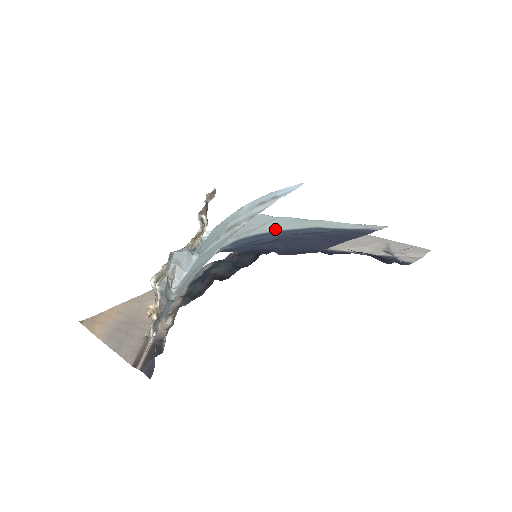
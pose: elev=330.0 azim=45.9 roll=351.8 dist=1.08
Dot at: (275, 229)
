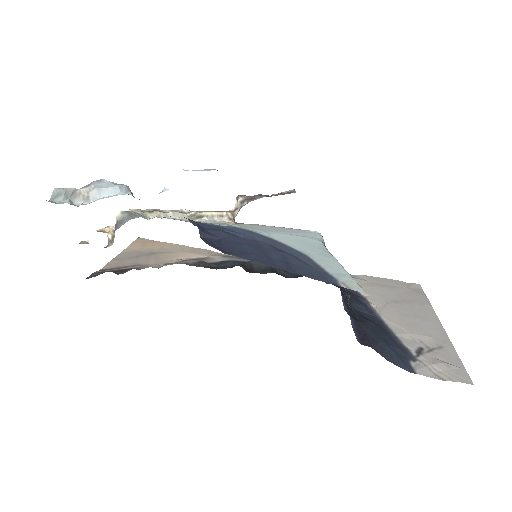
Dot at: (277, 237)
